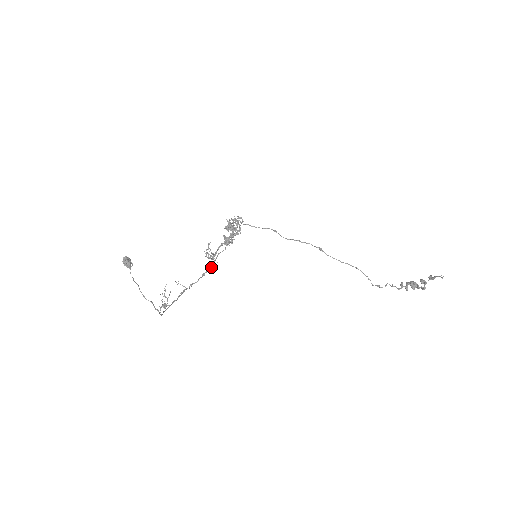
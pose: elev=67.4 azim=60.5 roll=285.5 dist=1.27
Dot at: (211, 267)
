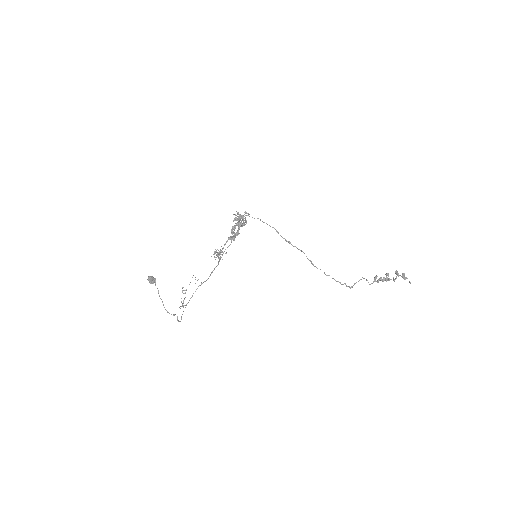
Dot at: occluded
